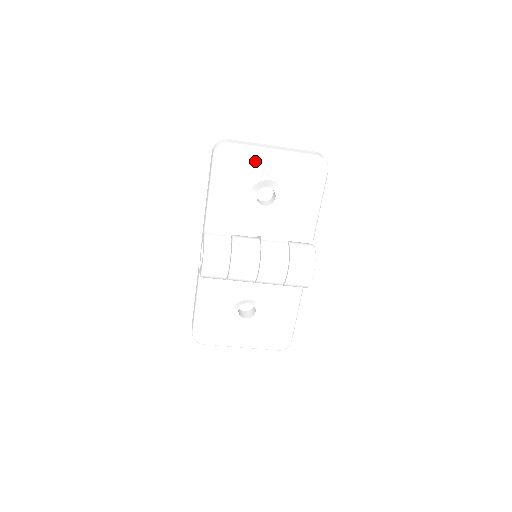
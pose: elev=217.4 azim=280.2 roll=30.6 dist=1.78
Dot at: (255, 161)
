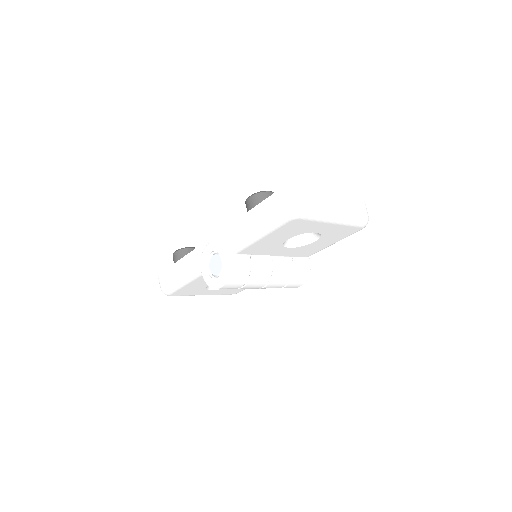
Dot at: (316, 223)
